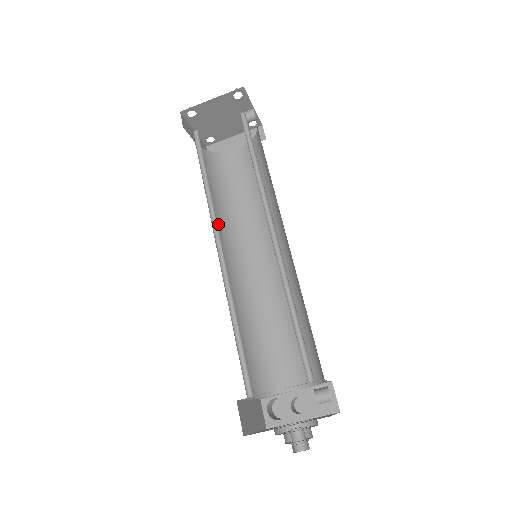
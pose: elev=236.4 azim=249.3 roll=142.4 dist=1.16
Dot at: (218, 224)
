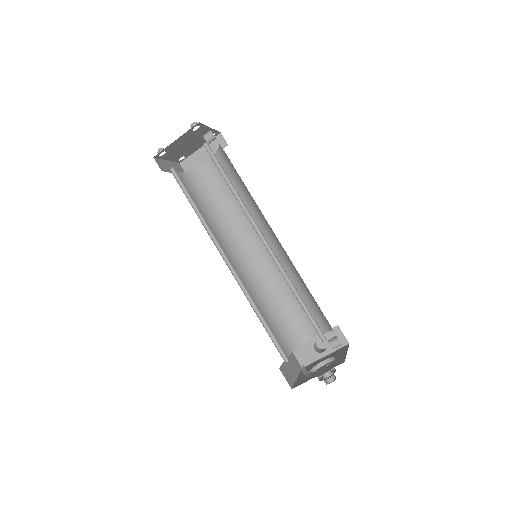
Dot at: (217, 236)
